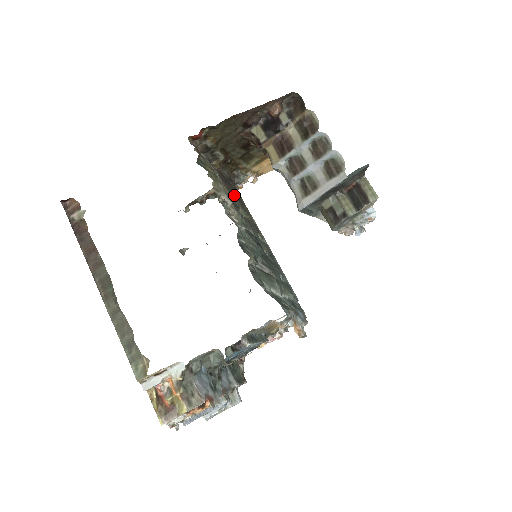
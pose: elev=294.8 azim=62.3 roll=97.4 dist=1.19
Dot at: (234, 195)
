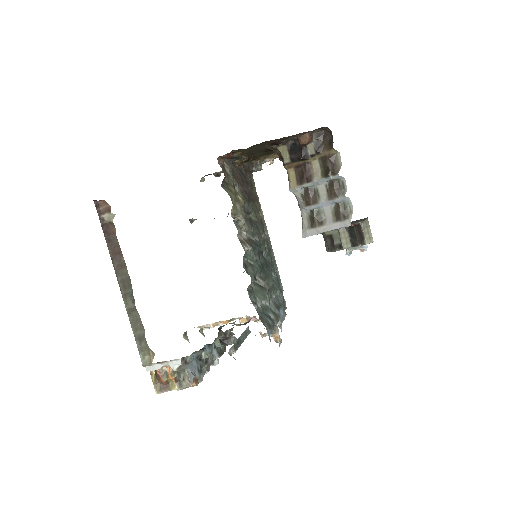
Dot at: (249, 200)
